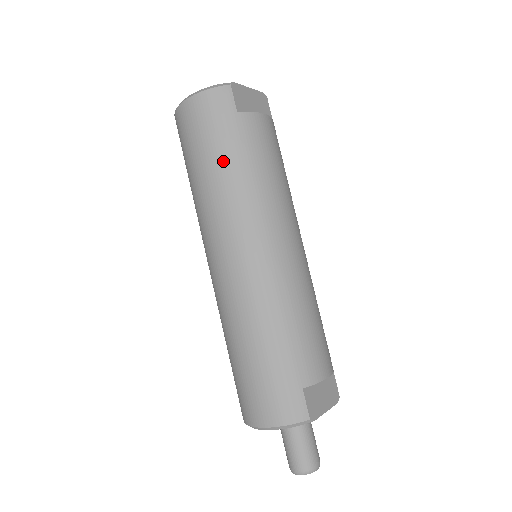
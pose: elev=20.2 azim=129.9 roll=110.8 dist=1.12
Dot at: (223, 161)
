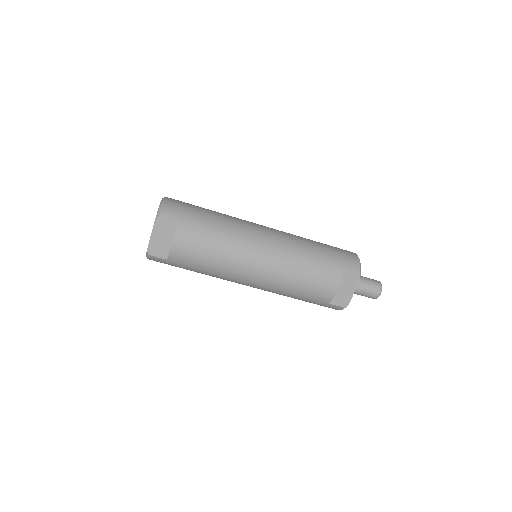
Dot at: occluded
